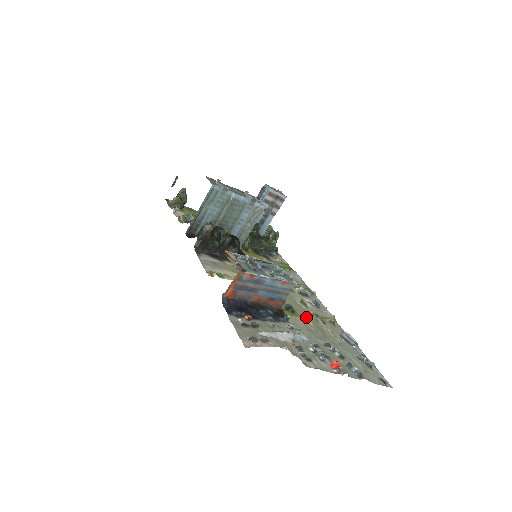
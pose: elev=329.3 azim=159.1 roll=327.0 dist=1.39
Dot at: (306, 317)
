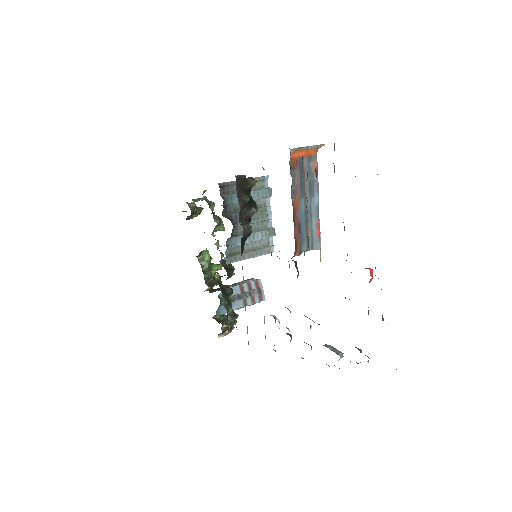
Dot at: occluded
